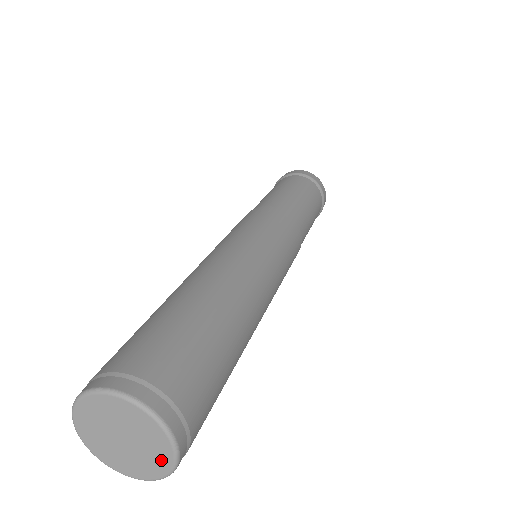
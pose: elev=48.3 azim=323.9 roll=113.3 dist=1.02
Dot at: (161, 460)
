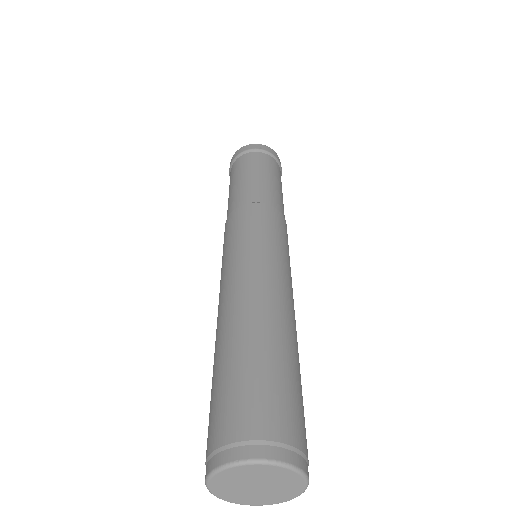
Dot at: (270, 500)
